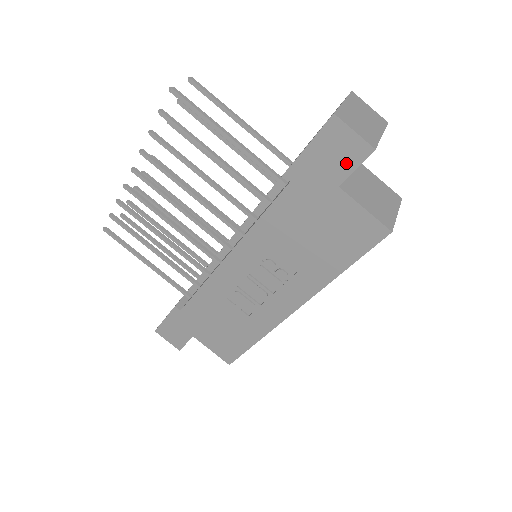
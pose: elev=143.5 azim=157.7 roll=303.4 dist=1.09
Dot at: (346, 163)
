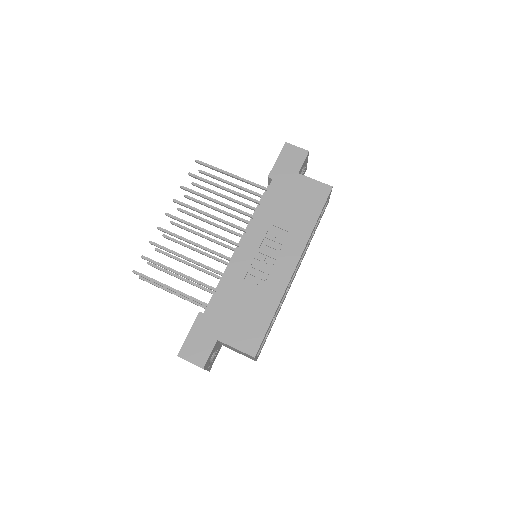
Dot at: (298, 161)
